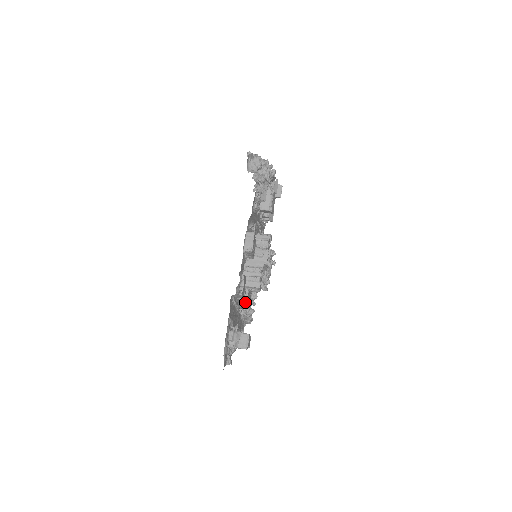
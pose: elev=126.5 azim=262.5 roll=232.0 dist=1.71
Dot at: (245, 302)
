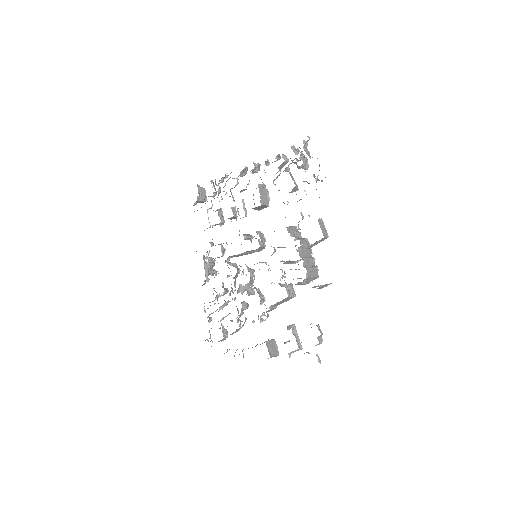
Dot at: (283, 301)
